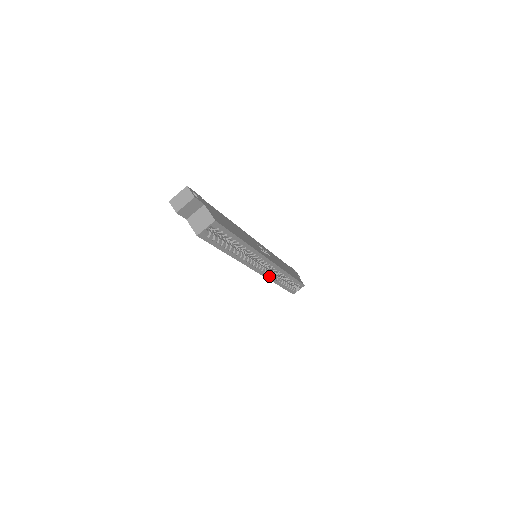
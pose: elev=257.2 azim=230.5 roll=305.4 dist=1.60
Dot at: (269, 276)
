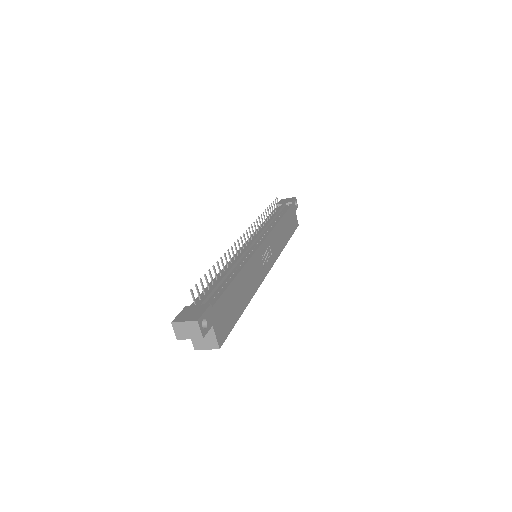
Dot at: occluded
